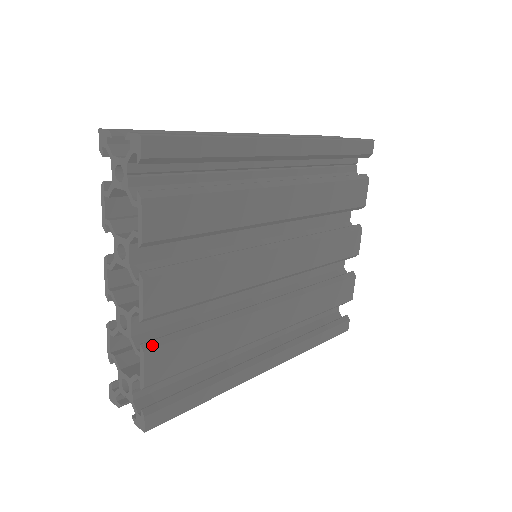
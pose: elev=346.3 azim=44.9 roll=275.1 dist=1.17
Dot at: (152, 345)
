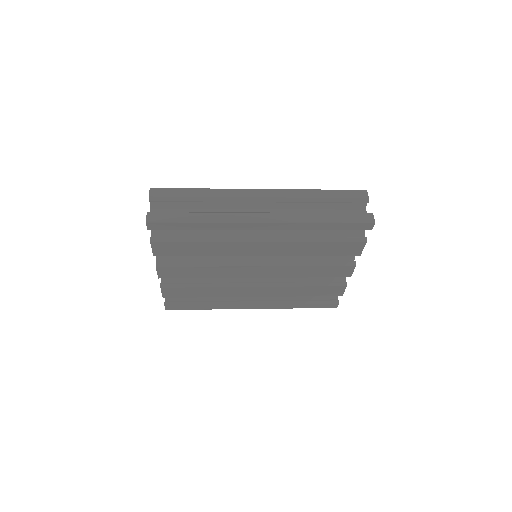
Dot at: (166, 286)
